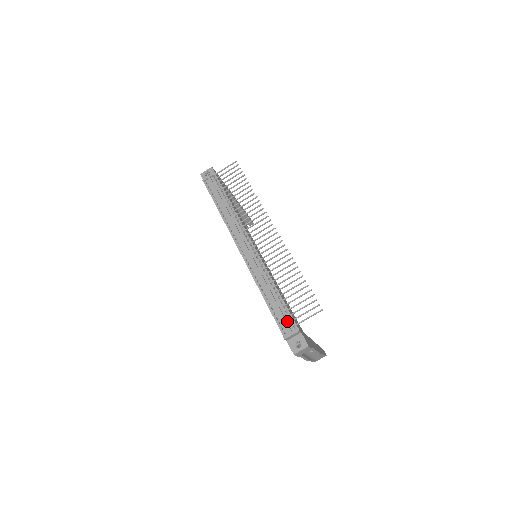
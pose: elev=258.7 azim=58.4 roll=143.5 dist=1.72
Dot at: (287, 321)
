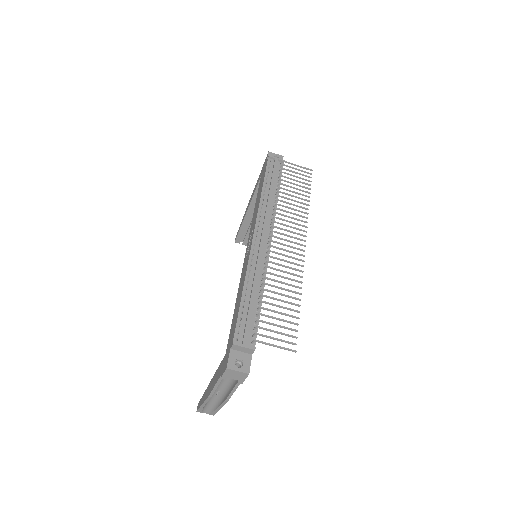
Dot at: (249, 330)
